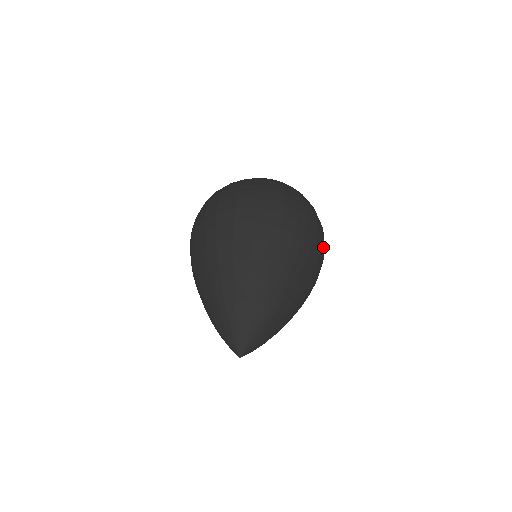
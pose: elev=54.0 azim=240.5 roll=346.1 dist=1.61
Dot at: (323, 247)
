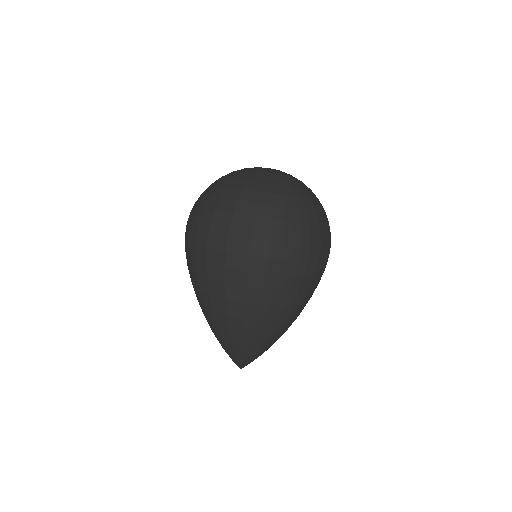
Dot at: (326, 261)
